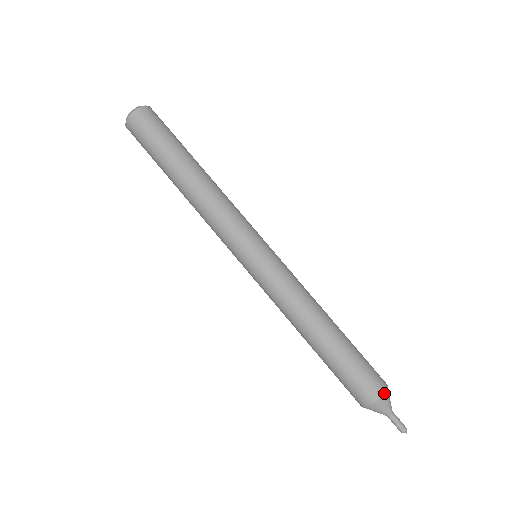
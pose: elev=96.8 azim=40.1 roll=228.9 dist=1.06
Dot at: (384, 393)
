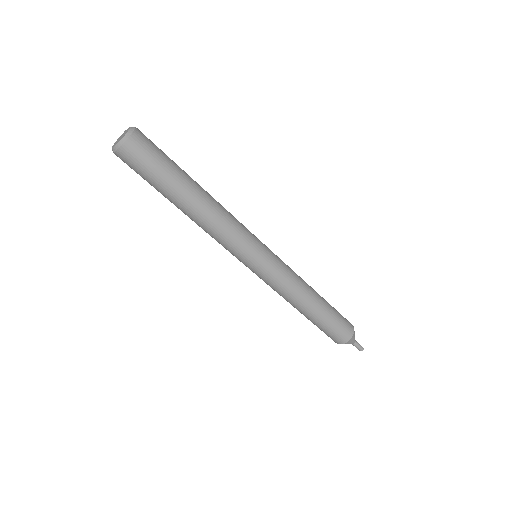
Dot at: (352, 336)
